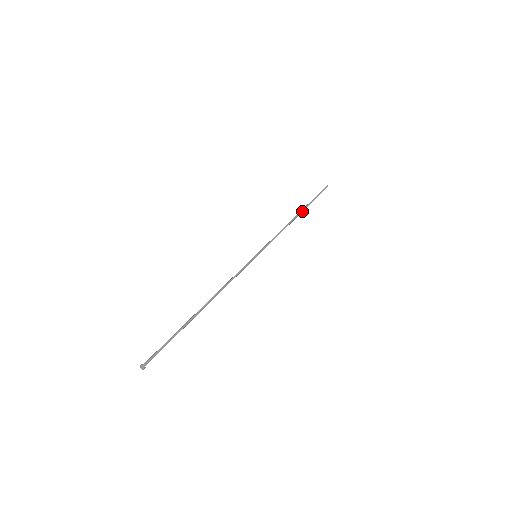
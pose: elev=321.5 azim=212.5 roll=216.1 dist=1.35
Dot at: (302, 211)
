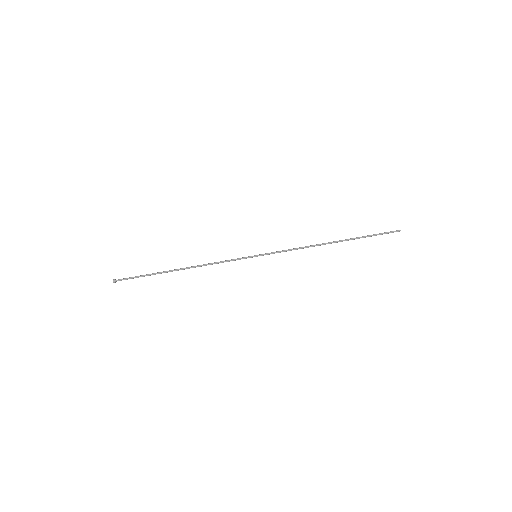
Dot at: (341, 241)
